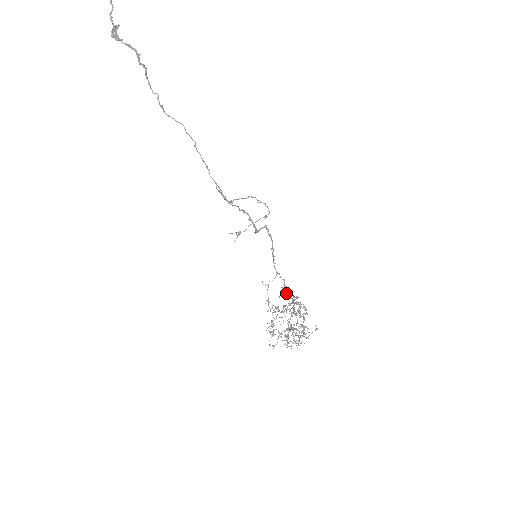
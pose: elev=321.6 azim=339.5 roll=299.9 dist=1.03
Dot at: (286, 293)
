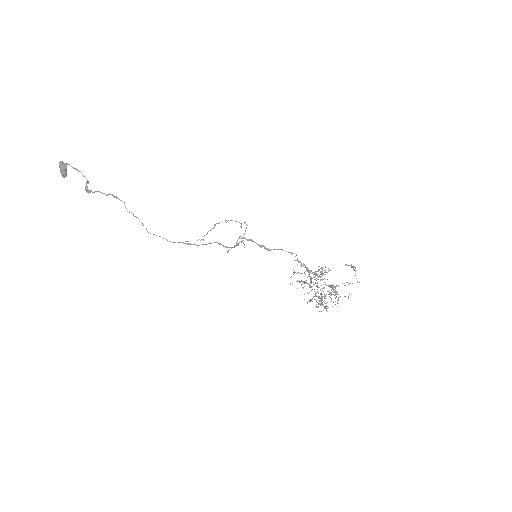
Dot at: occluded
